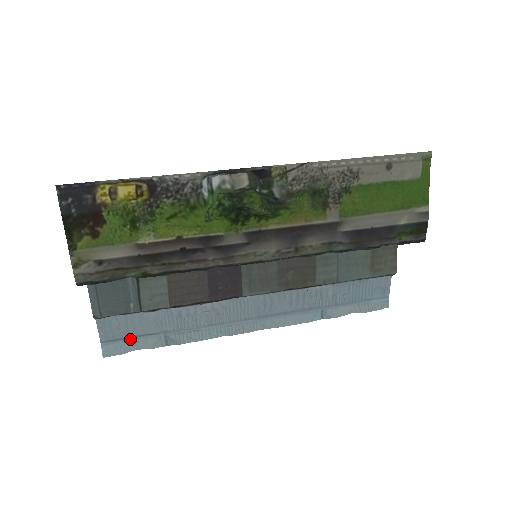
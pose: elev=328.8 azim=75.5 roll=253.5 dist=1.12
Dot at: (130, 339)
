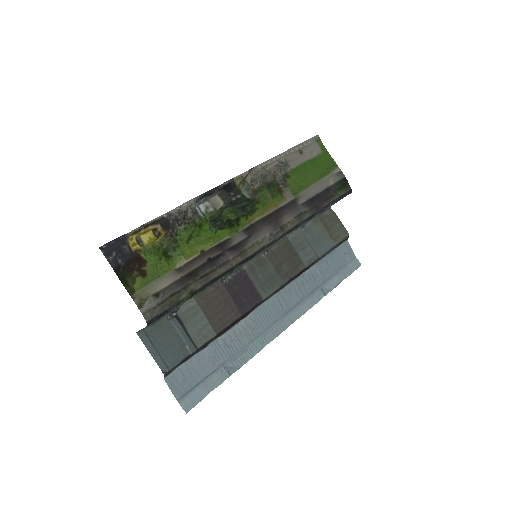
Dot at: (199, 385)
